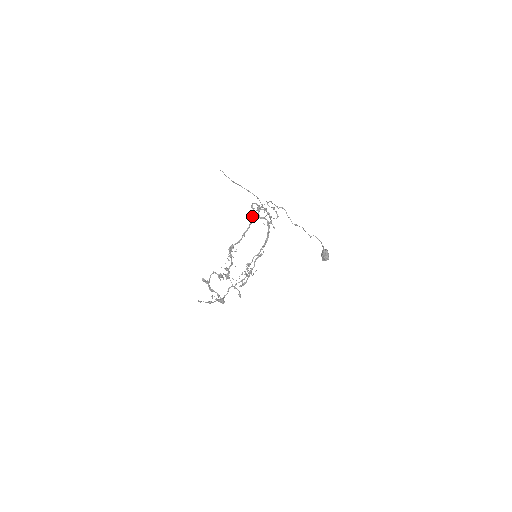
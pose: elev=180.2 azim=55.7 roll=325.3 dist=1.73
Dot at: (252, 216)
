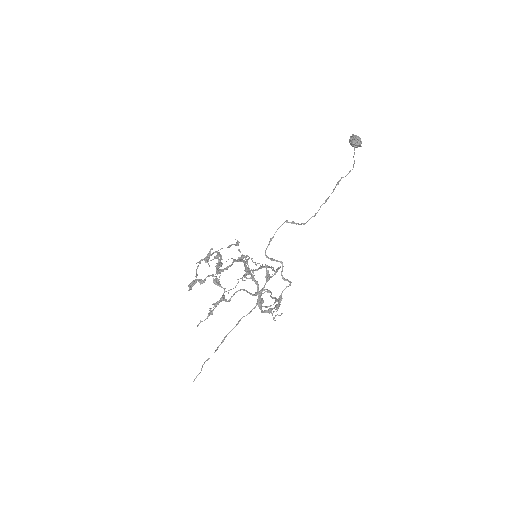
Dot at: (245, 269)
